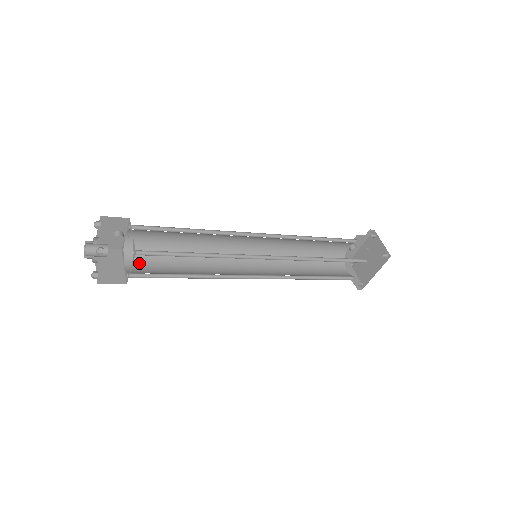
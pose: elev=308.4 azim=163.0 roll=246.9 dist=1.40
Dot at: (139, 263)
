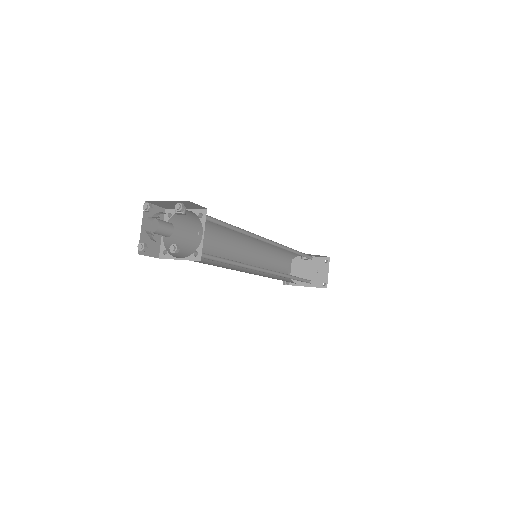
Dot at: (174, 233)
